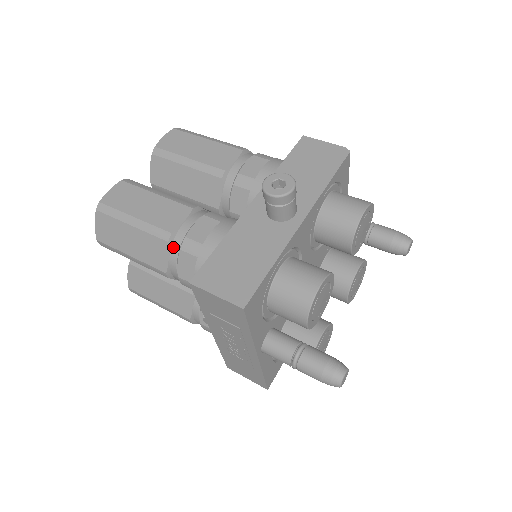
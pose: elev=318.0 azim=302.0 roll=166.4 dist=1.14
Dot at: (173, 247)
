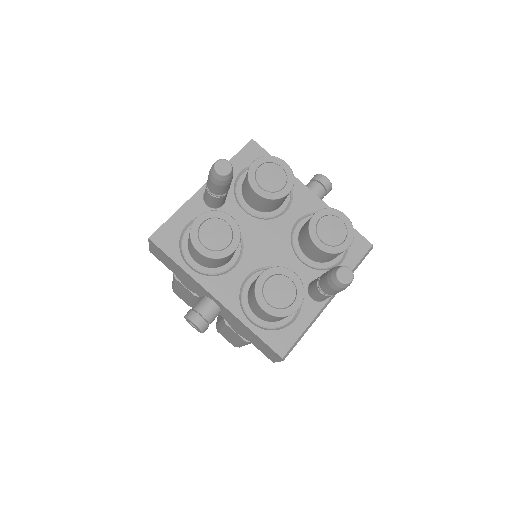
Dot at: occluded
